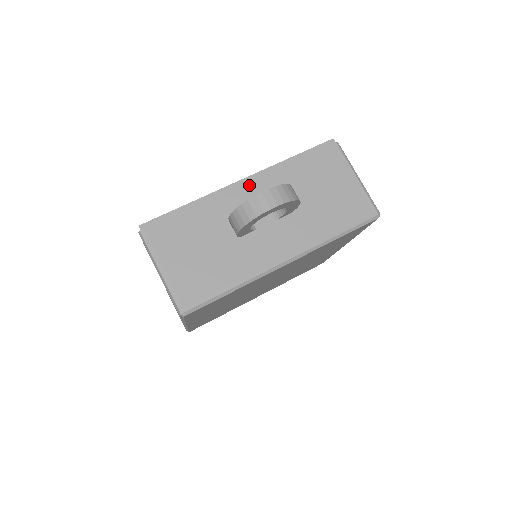
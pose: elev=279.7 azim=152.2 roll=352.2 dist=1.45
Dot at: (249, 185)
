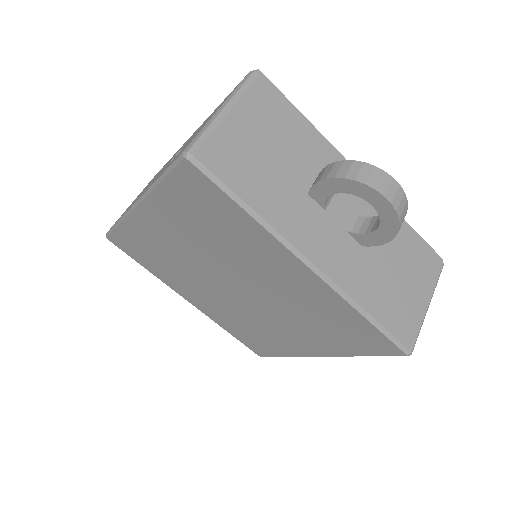
Dot at: occluded
